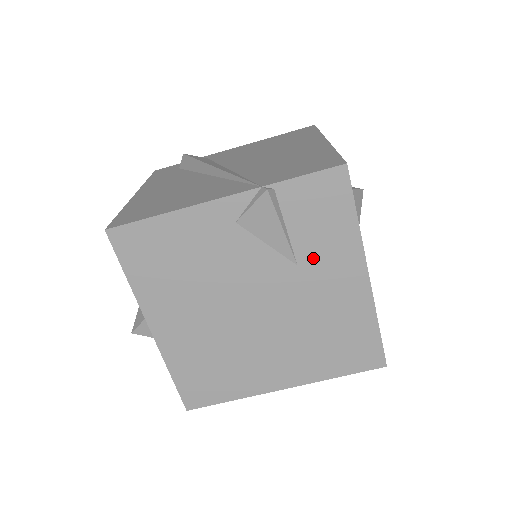
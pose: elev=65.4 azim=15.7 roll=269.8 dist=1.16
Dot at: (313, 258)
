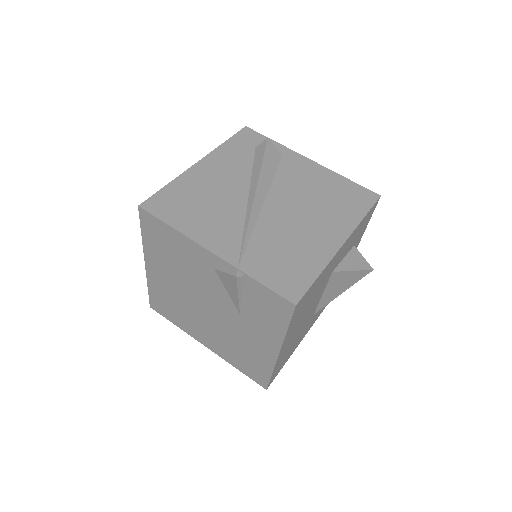
Dot at: (251, 320)
